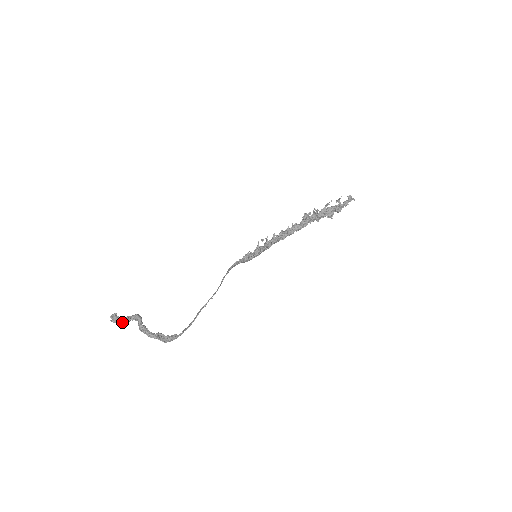
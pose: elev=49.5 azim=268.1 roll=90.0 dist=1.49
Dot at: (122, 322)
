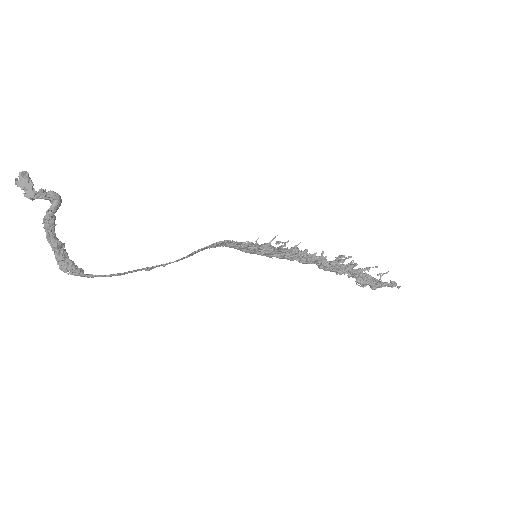
Dot at: (29, 192)
